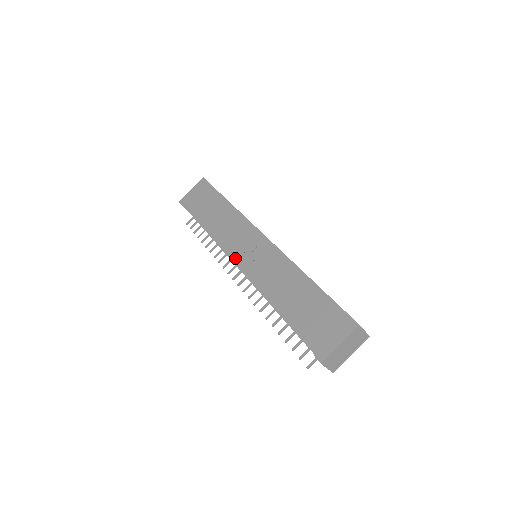
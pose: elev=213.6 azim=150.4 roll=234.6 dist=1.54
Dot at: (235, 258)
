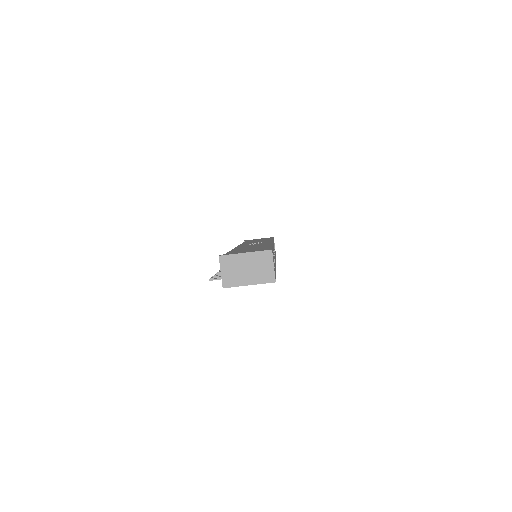
Dot at: occluded
